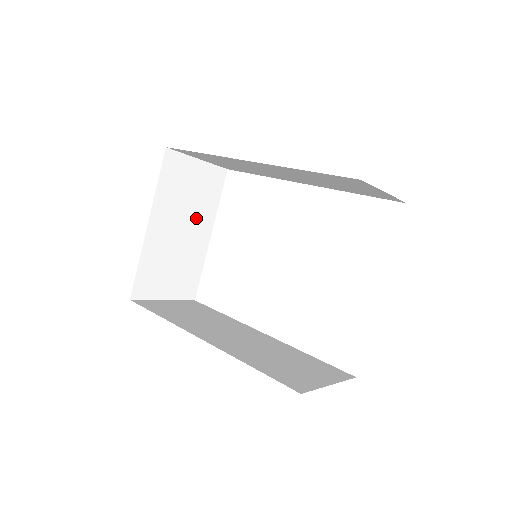
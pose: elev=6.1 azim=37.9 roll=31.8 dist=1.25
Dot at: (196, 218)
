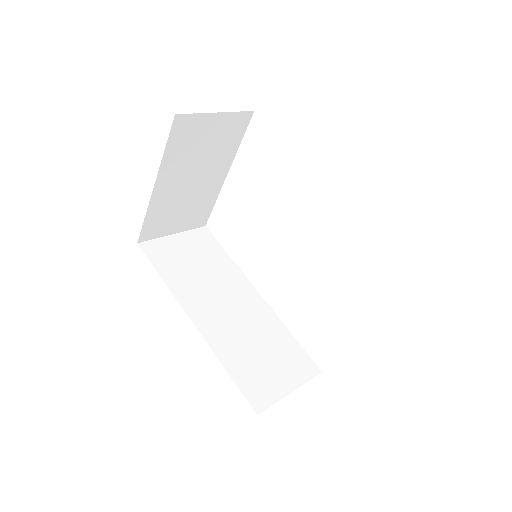
Dot at: (211, 165)
